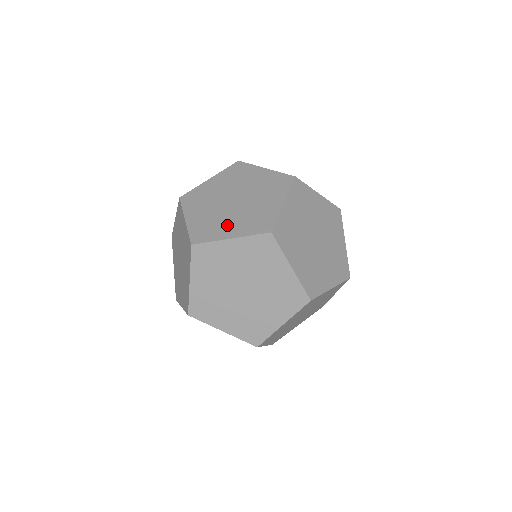
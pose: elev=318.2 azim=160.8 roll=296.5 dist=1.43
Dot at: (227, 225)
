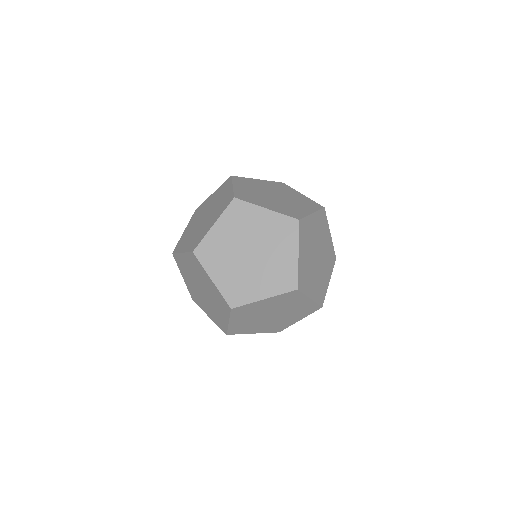
Dot at: (207, 225)
